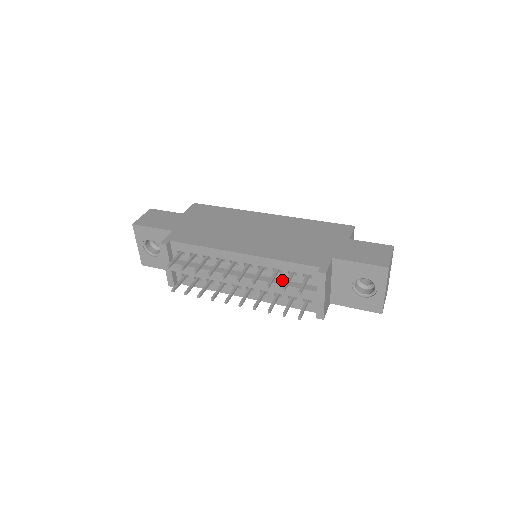
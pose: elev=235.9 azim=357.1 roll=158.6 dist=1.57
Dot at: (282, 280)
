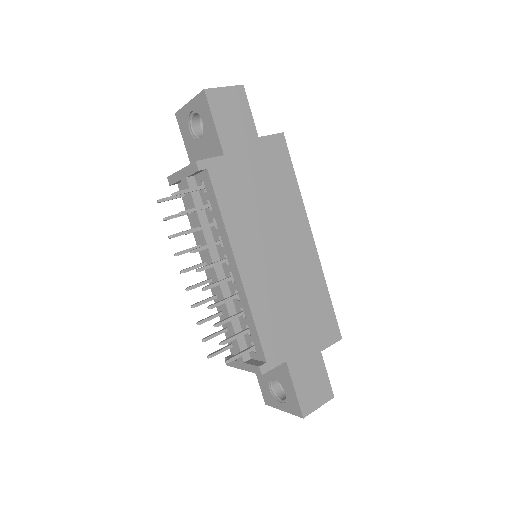
Dot at: (238, 319)
